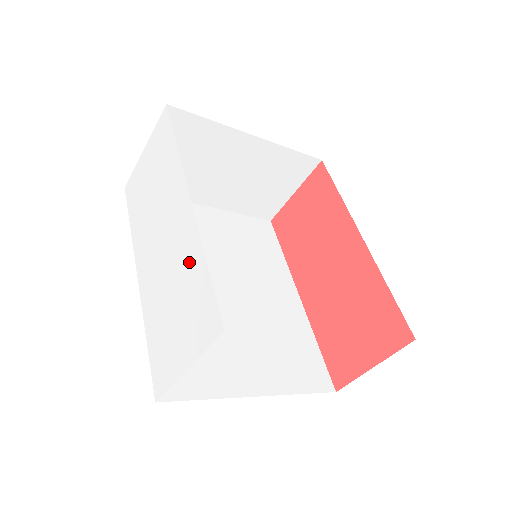
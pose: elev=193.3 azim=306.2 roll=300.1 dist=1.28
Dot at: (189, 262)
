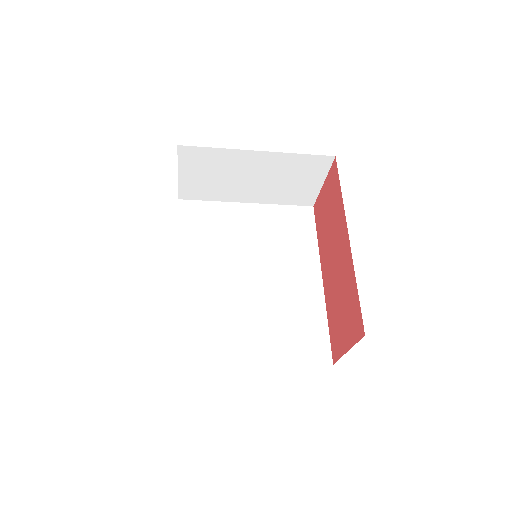
Dot at: occluded
